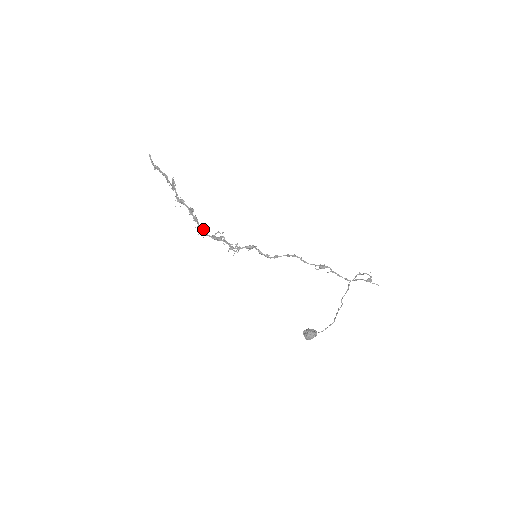
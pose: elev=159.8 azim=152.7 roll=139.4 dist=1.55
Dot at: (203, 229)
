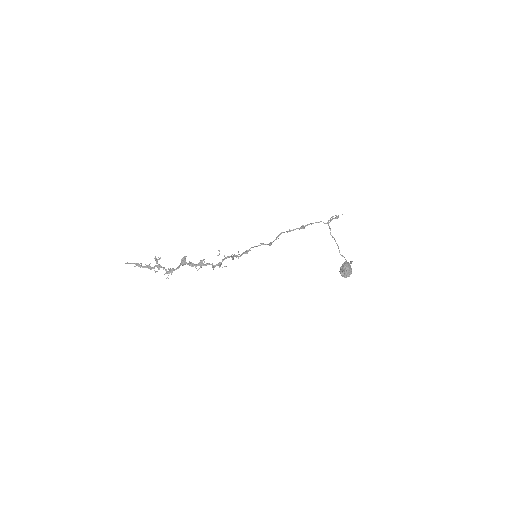
Dot at: (202, 261)
